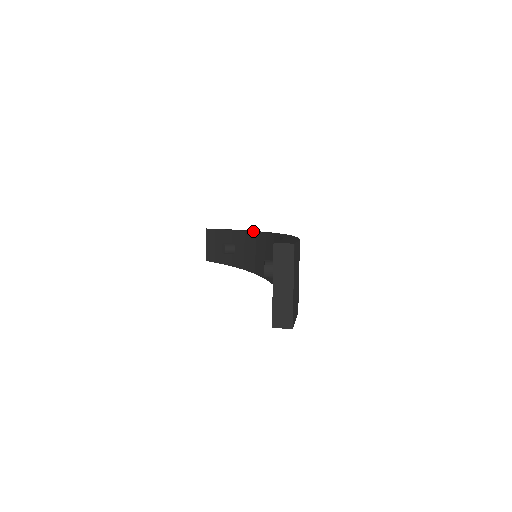
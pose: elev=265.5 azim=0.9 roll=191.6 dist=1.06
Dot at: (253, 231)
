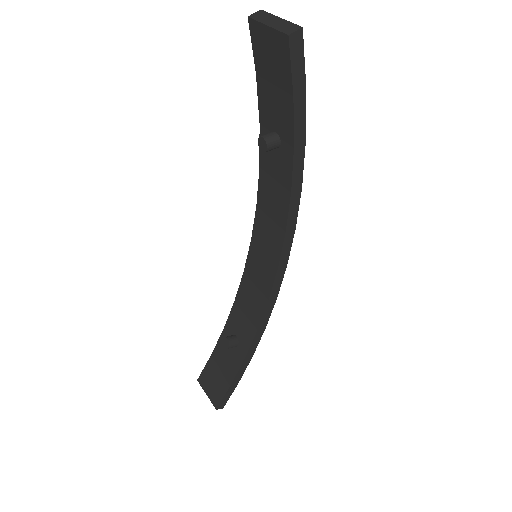
Dot at: (241, 281)
